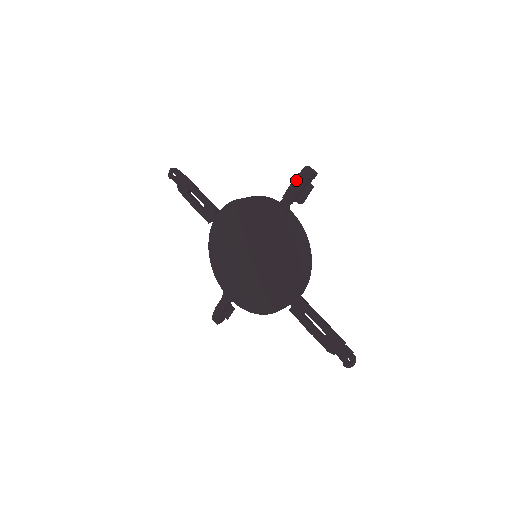
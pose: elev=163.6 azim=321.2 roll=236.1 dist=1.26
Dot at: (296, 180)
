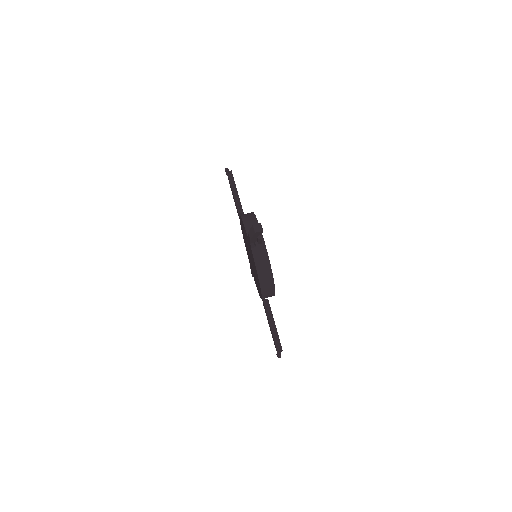
Dot at: (250, 231)
